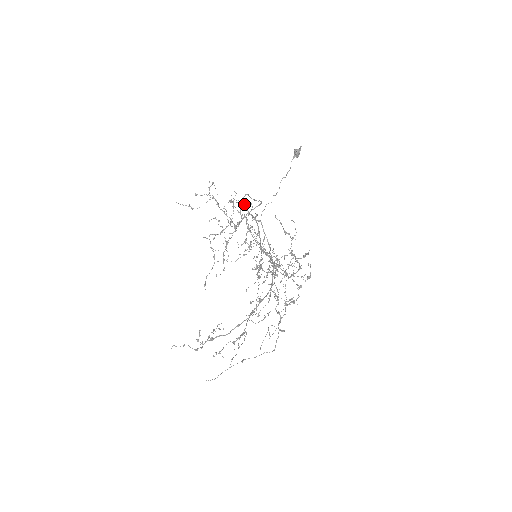
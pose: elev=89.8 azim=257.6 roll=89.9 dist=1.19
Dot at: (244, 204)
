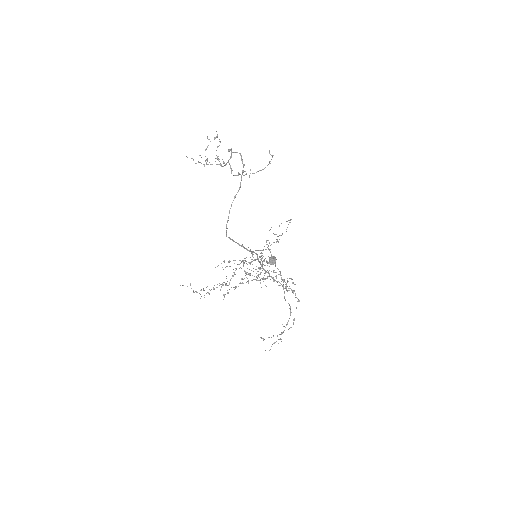
Dot at: occluded
